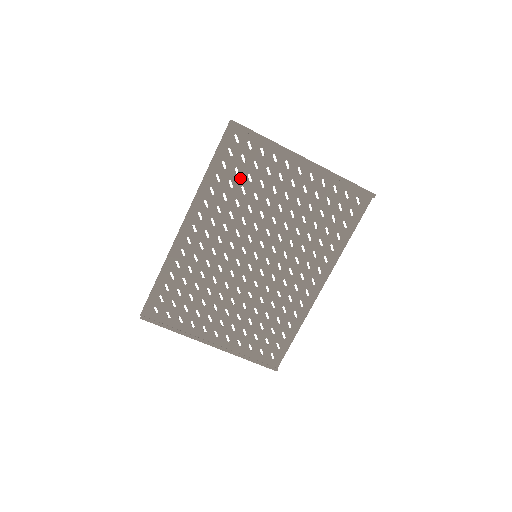
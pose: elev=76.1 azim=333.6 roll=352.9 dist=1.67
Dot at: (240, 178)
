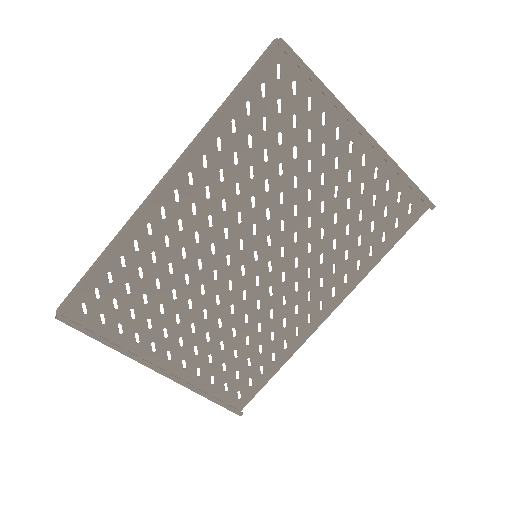
Dot at: (266, 135)
